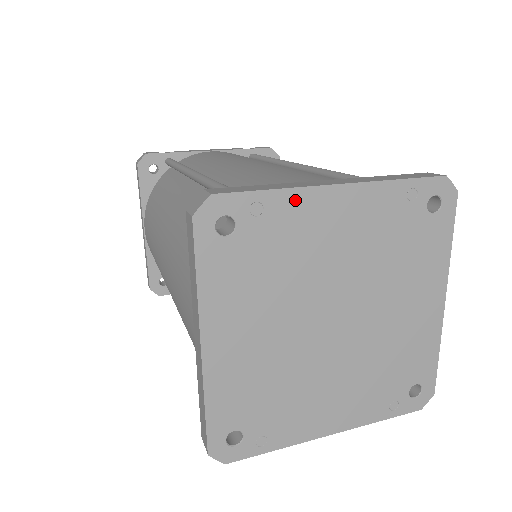
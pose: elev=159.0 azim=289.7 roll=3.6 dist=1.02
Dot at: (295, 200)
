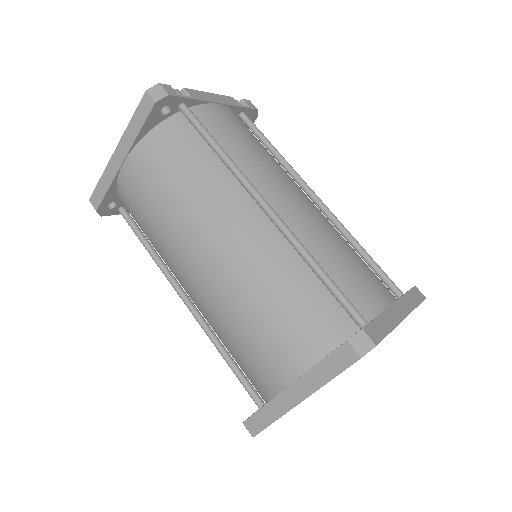
Dot at: occluded
